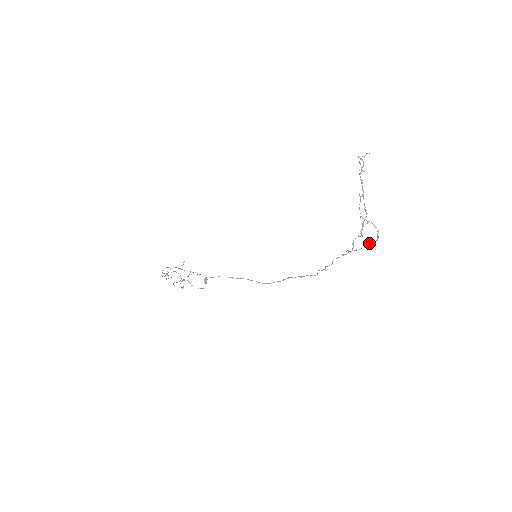
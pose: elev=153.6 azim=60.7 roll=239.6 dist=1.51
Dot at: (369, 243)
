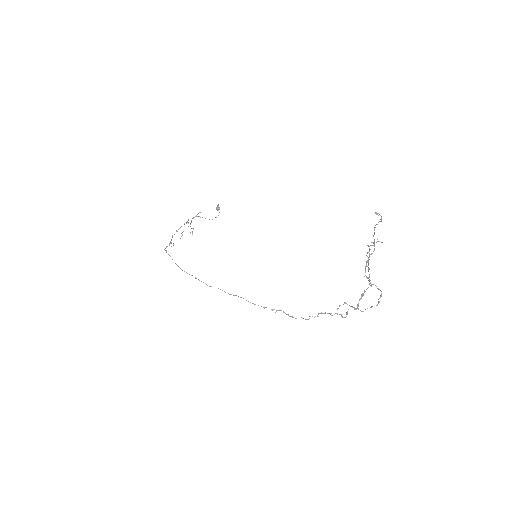
Dot at: (367, 308)
